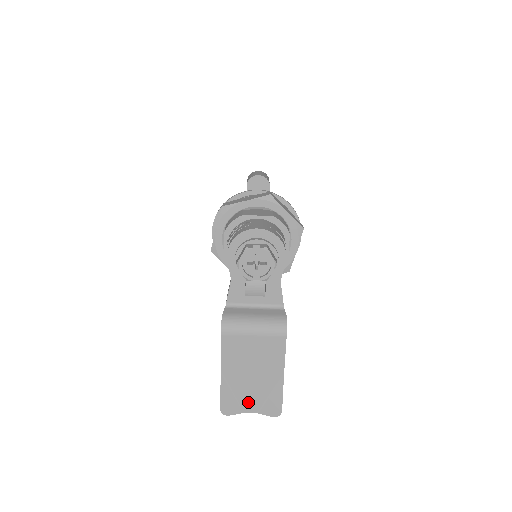
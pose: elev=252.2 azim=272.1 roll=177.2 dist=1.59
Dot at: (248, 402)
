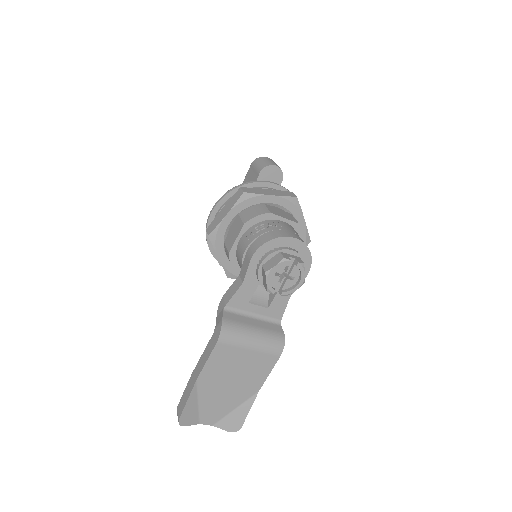
Dot at: (209, 414)
